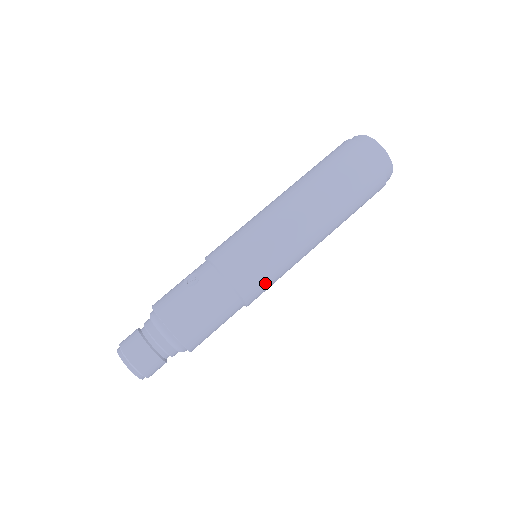
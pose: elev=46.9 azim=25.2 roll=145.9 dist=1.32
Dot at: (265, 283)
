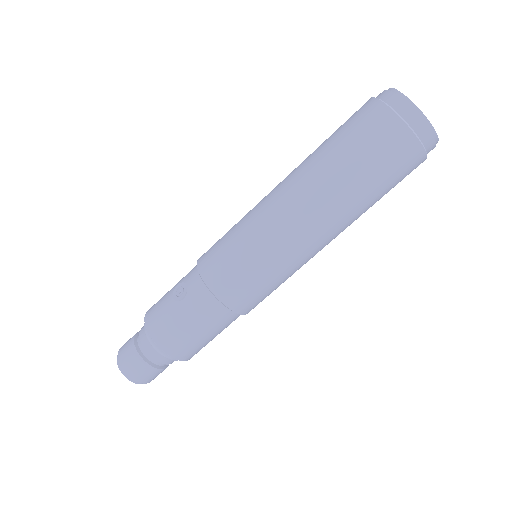
Dot at: (262, 294)
